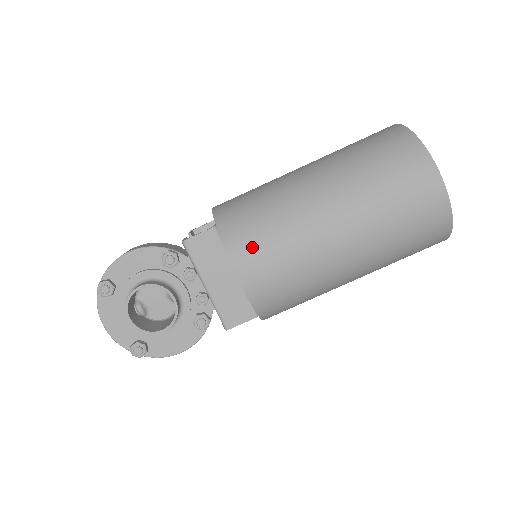
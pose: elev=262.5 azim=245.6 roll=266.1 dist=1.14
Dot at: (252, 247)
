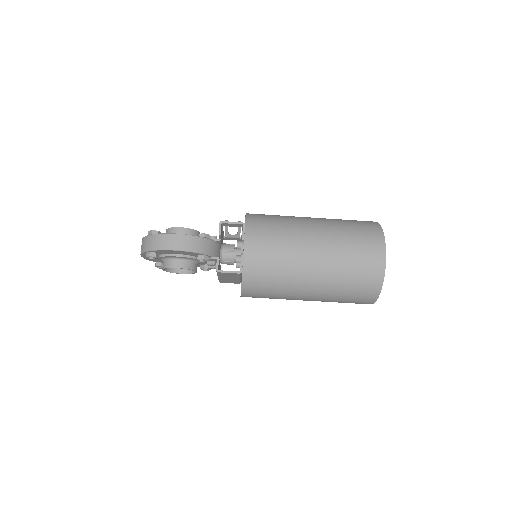
Dot at: (257, 294)
